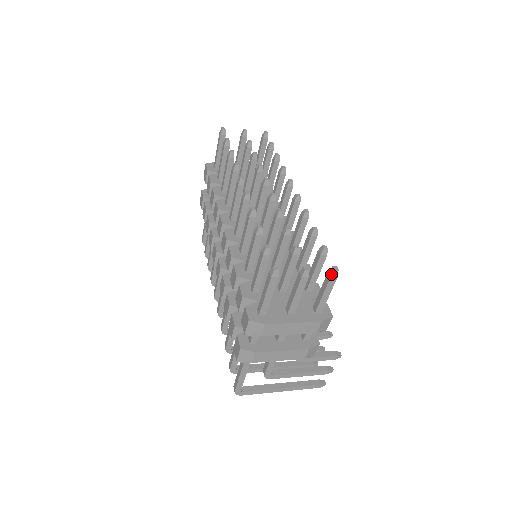
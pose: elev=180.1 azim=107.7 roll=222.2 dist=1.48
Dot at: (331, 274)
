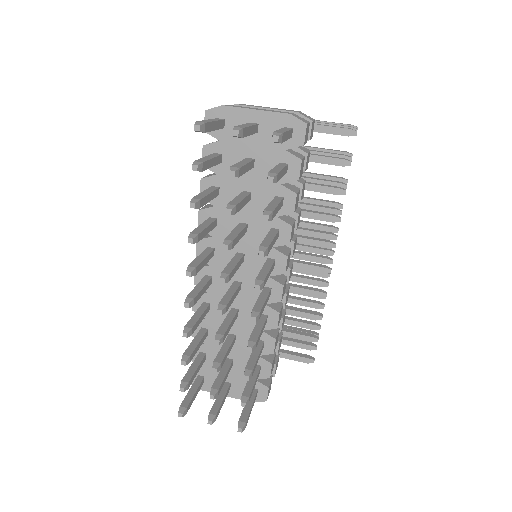
Dot at: occluded
